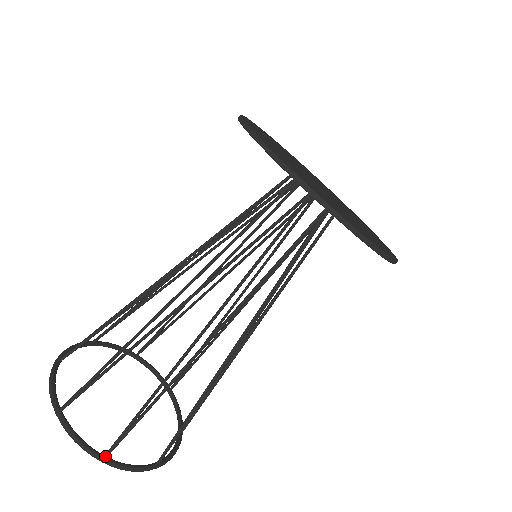
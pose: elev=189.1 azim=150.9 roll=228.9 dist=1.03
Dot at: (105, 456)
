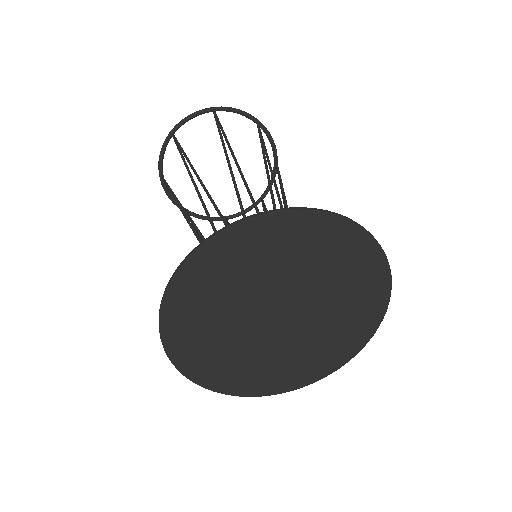
Dot at: occluded
